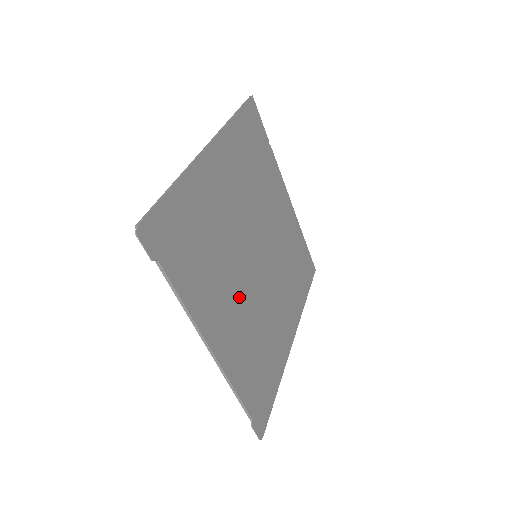
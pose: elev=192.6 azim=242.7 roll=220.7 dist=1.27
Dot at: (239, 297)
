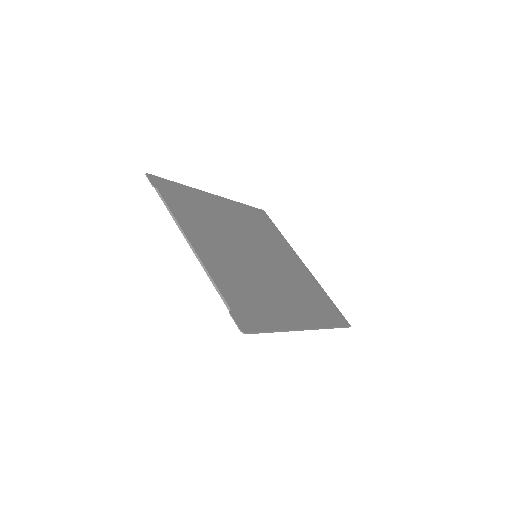
Dot at: (230, 252)
